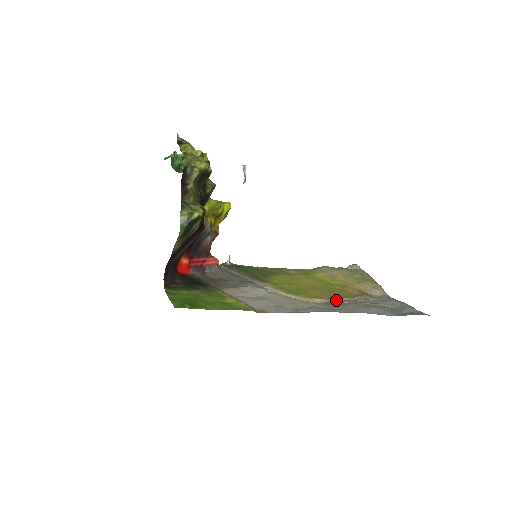
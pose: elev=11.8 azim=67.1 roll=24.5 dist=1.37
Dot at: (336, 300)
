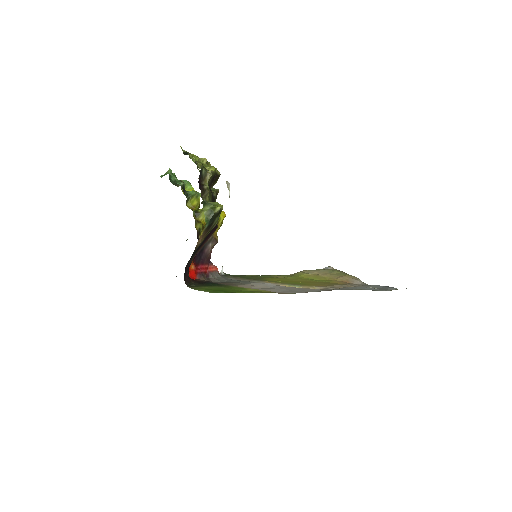
Dot at: (332, 287)
